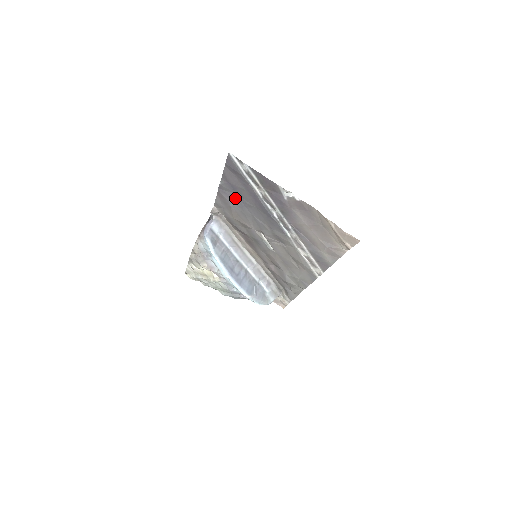
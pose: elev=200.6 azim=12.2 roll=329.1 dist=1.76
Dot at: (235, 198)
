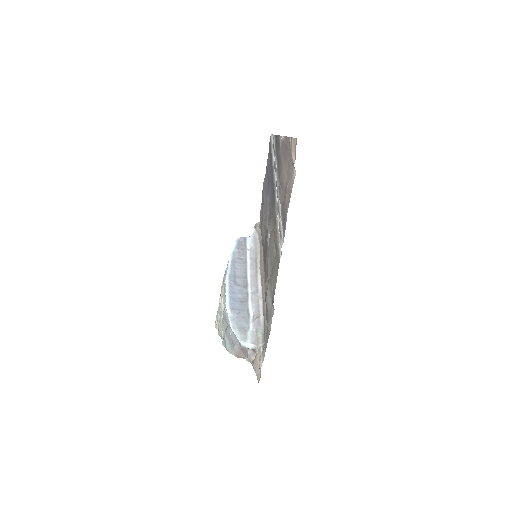
Dot at: (267, 190)
